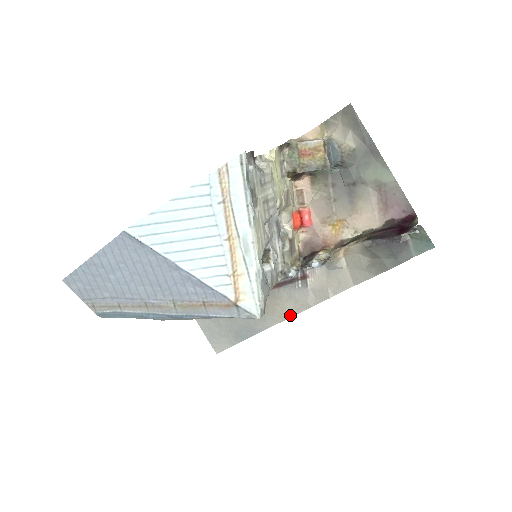
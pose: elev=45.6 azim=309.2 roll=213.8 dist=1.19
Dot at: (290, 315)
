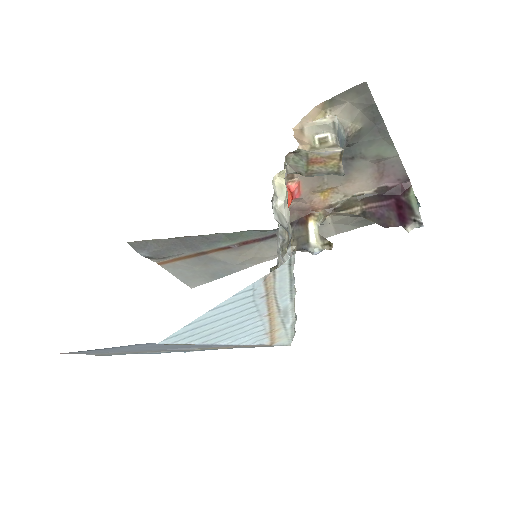
Dot at: (270, 259)
